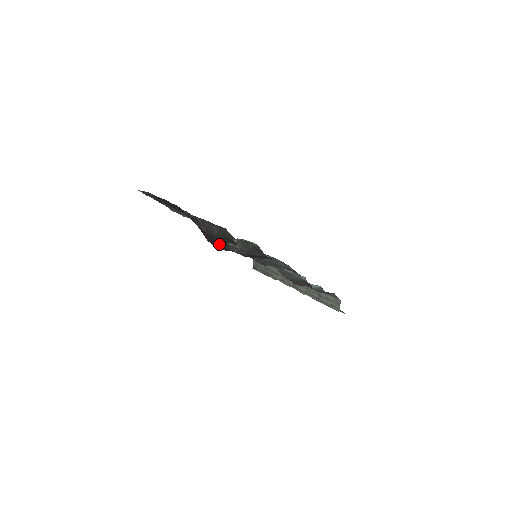
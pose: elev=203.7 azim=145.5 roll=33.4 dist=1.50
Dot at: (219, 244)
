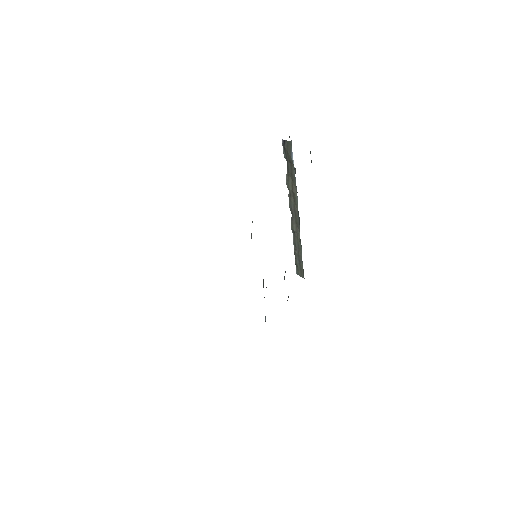
Dot at: occluded
